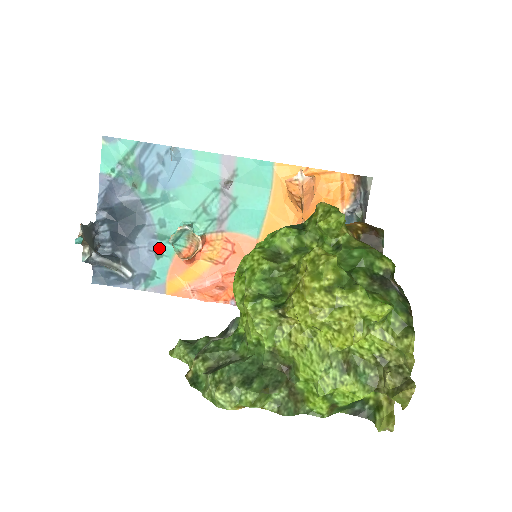
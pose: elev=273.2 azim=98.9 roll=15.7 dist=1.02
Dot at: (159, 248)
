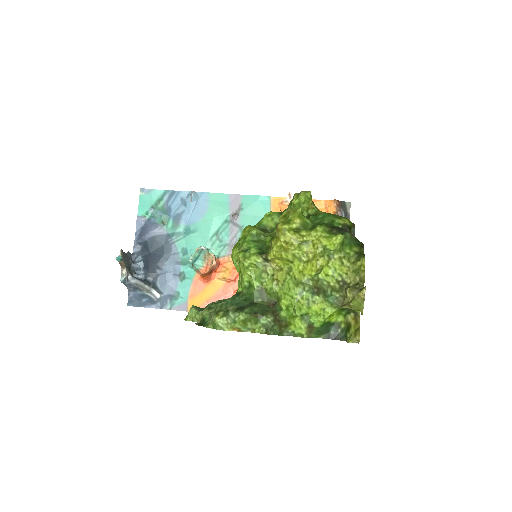
Dot at: (182, 272)
